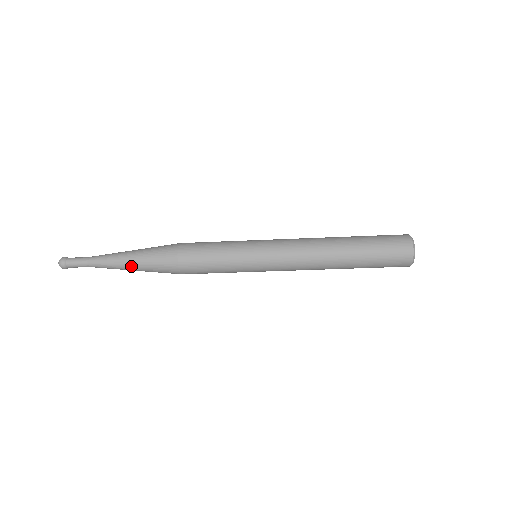
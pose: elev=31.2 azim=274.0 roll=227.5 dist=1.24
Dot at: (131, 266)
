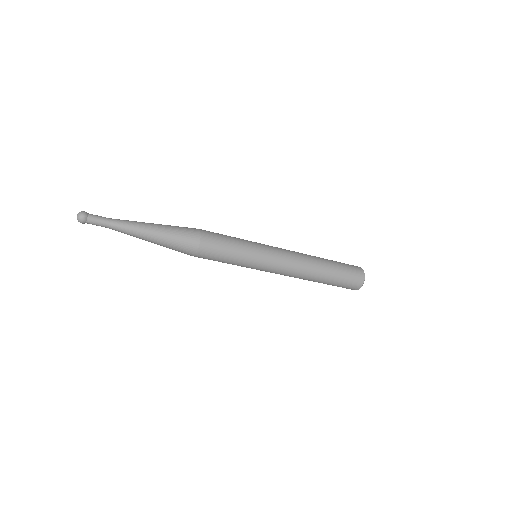
Dot at: (155, 231)
